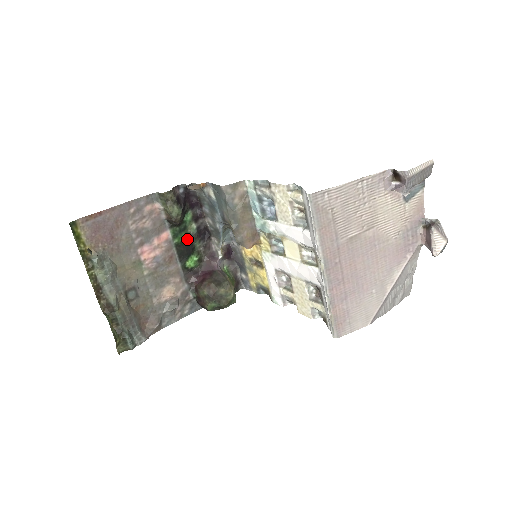
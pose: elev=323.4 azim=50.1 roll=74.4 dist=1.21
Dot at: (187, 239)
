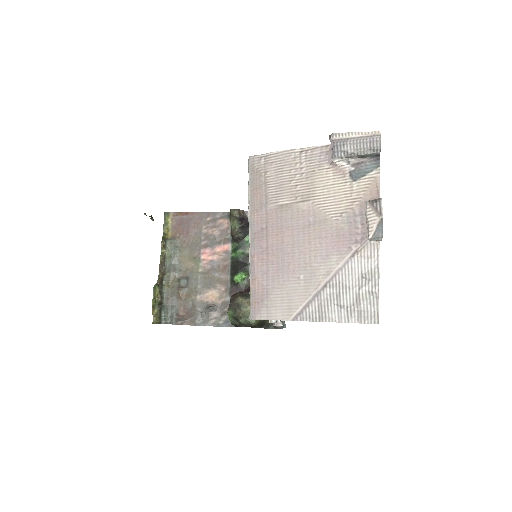
Dot at: (243, 257)
